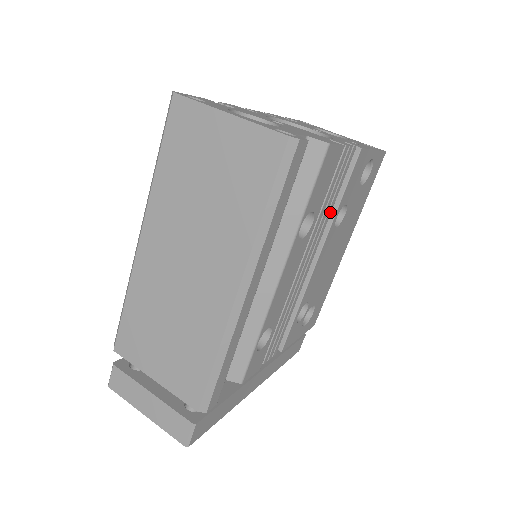
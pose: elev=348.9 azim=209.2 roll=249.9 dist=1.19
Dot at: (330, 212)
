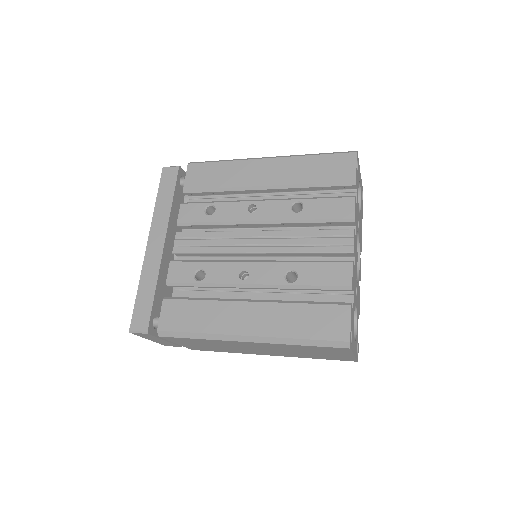
Dot at: occluded
